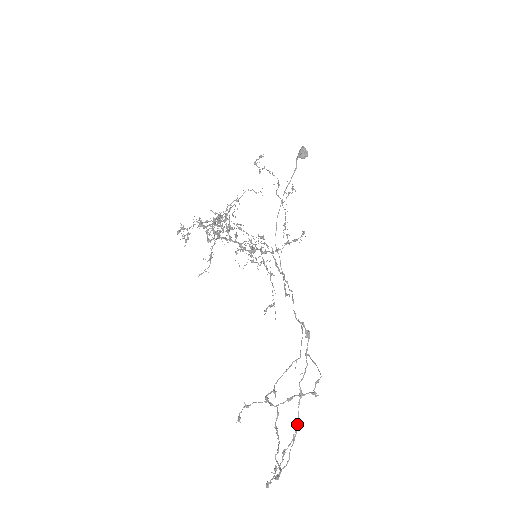
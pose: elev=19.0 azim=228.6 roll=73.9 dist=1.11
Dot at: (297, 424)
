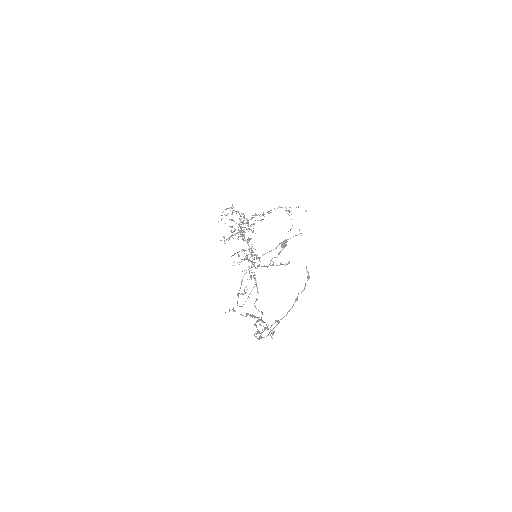
Dot at: (279, 321)
